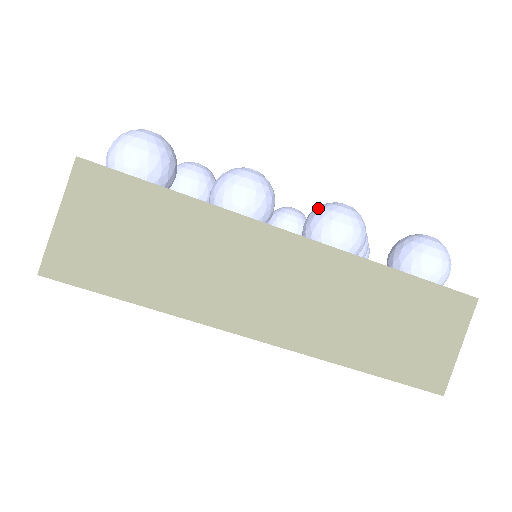
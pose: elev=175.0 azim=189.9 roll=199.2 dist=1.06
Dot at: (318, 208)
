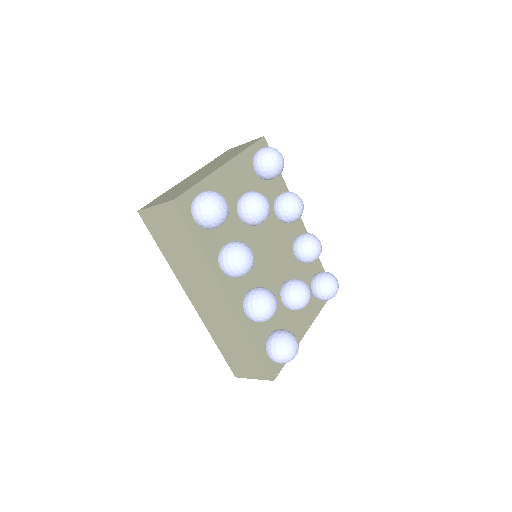
Dot at: (260, 294)
